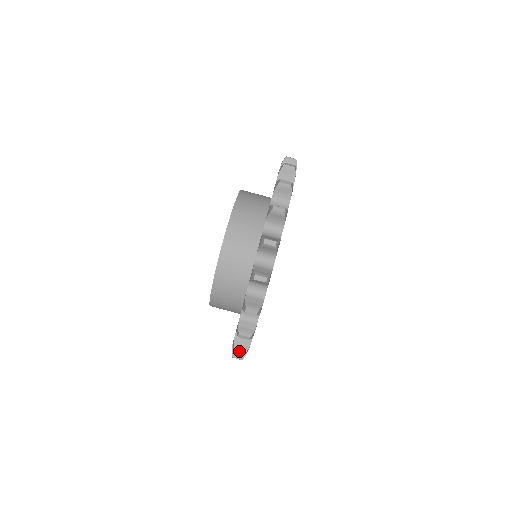
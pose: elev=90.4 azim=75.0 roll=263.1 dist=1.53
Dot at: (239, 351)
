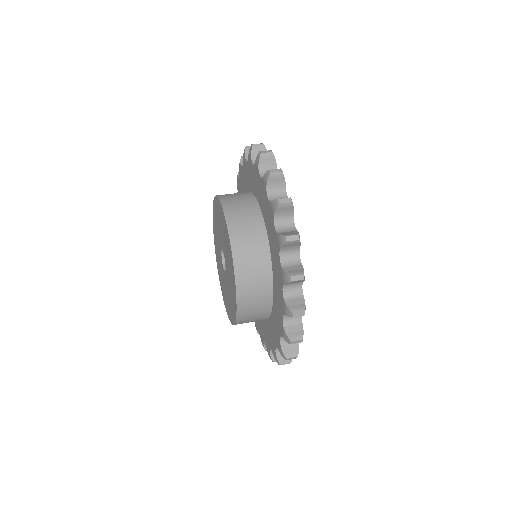
Dot at: (264, 152)
